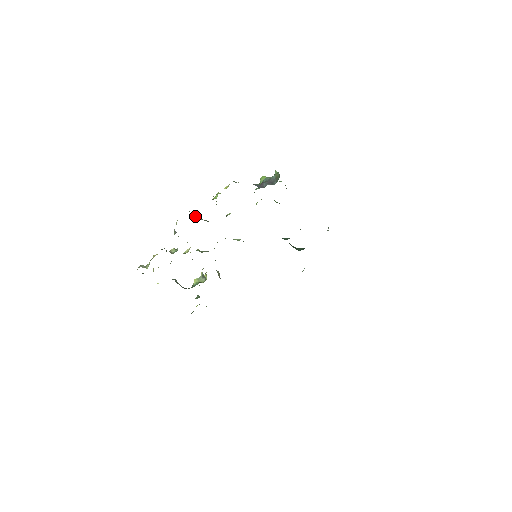
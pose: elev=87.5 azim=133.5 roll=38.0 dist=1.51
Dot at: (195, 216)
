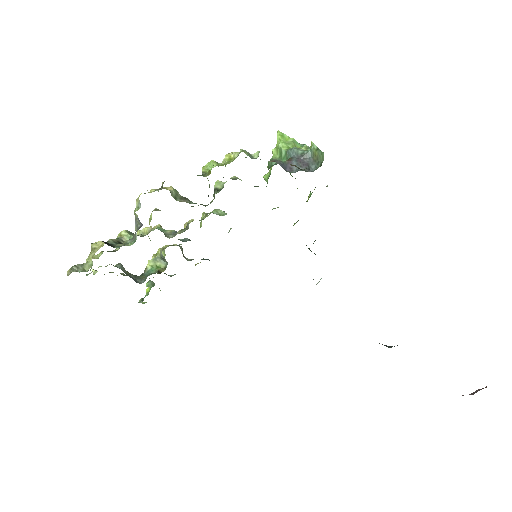
Dot at: occluded
